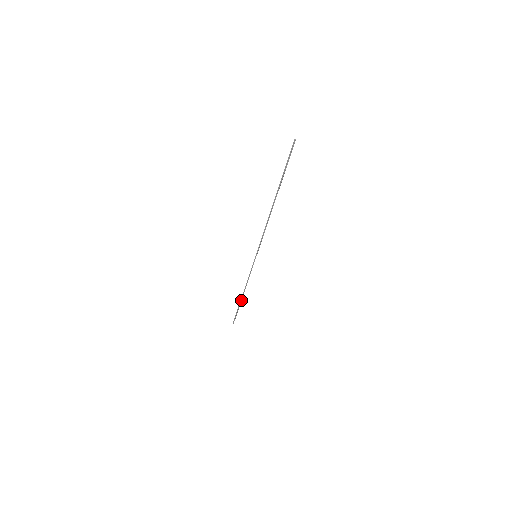
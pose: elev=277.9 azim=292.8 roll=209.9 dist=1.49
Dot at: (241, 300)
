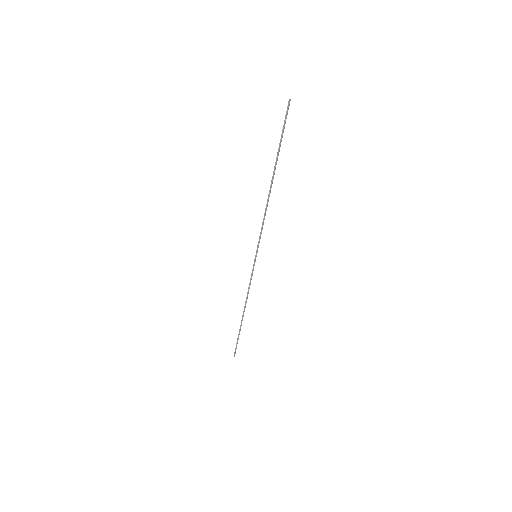
Dot at: occluded
